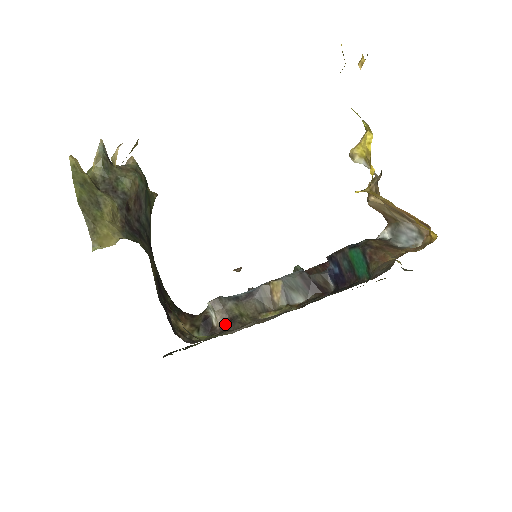
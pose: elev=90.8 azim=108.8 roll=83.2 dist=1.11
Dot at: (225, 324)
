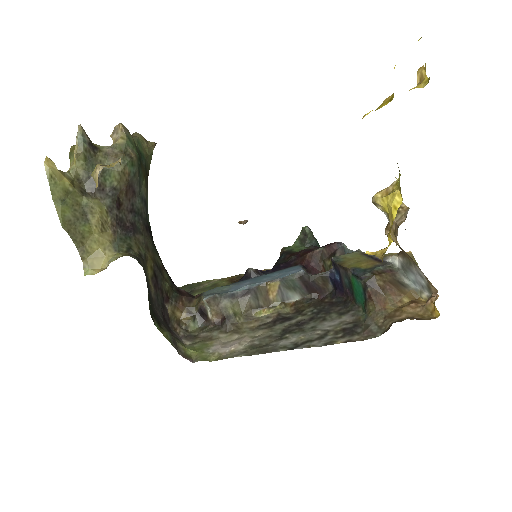
Dot at: (219, 319)
